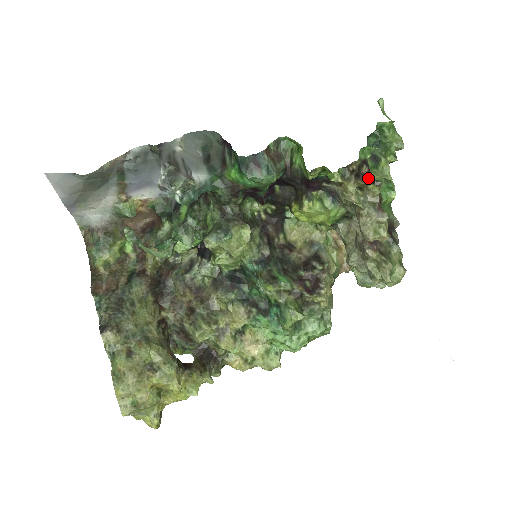
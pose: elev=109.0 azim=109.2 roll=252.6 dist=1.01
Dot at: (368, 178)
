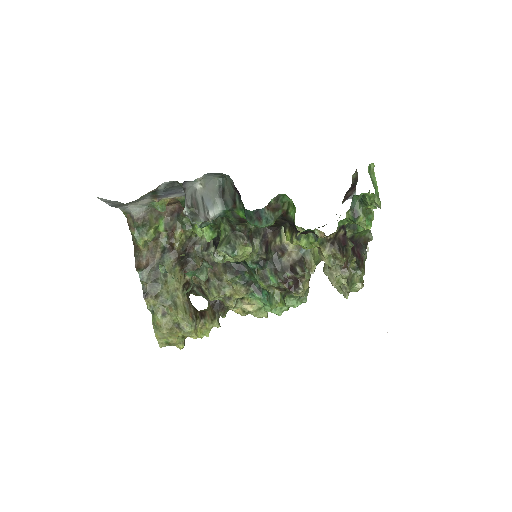
Dot at: (342, 241)
